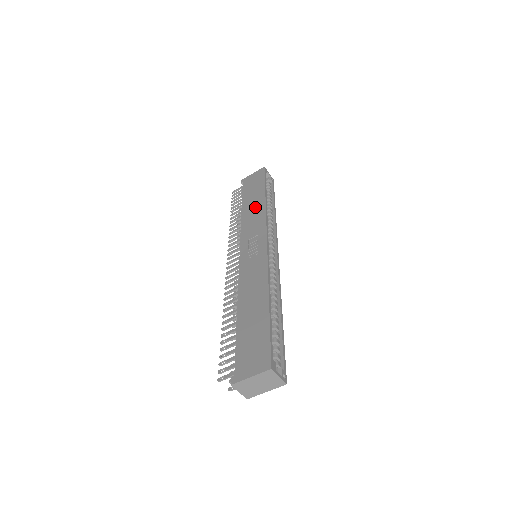
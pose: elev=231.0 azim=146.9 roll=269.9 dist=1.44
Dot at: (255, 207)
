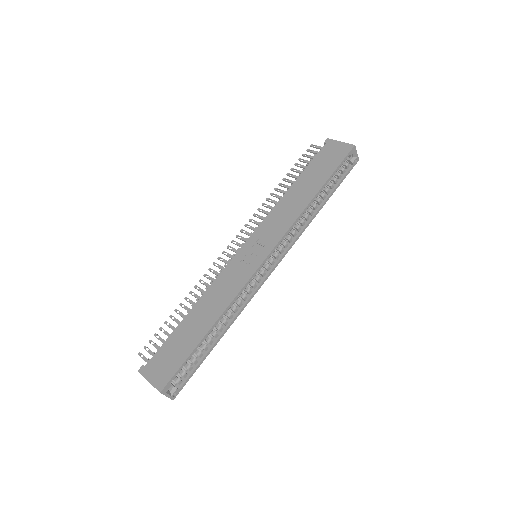
Dot at: (299, 199)
